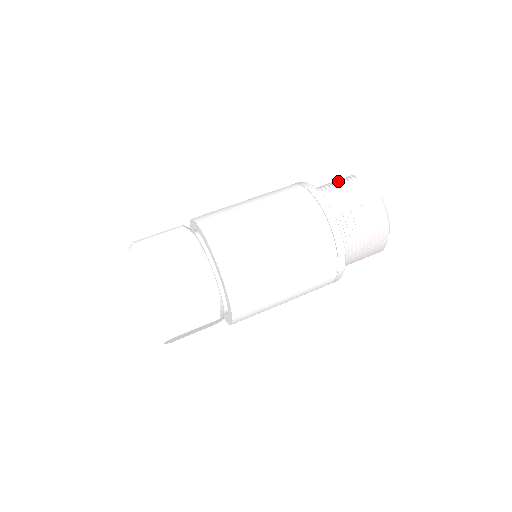
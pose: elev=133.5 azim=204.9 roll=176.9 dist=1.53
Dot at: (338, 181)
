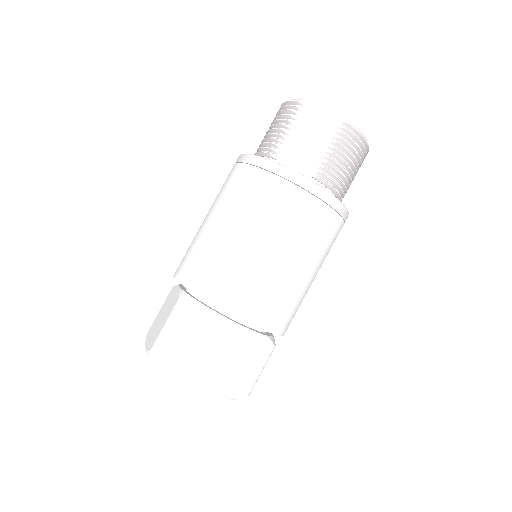
Dot at: (284, 121)
